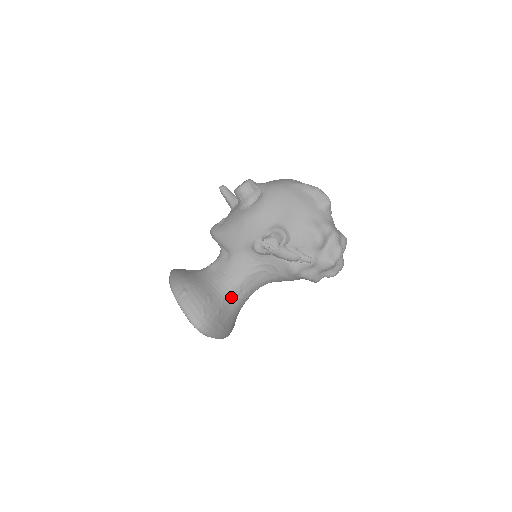
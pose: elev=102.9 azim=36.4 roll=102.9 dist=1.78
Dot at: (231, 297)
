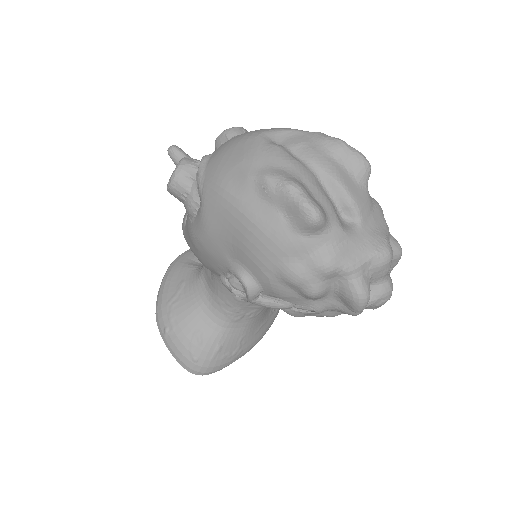
Dot at: (233, 322)
